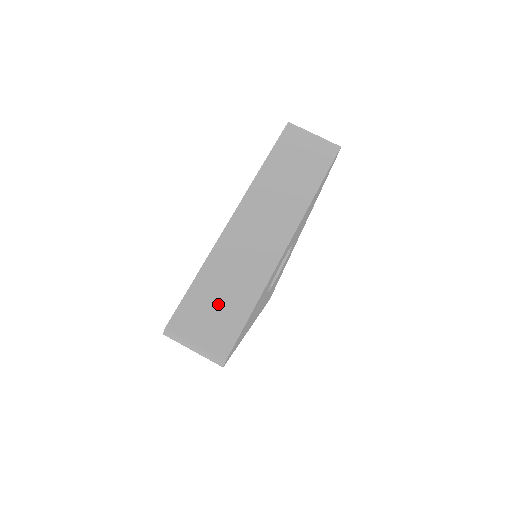
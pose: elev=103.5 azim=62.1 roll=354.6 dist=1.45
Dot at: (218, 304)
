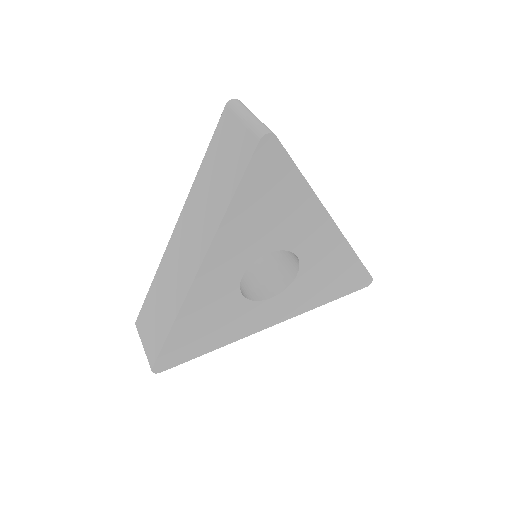
Dot at: occluded
